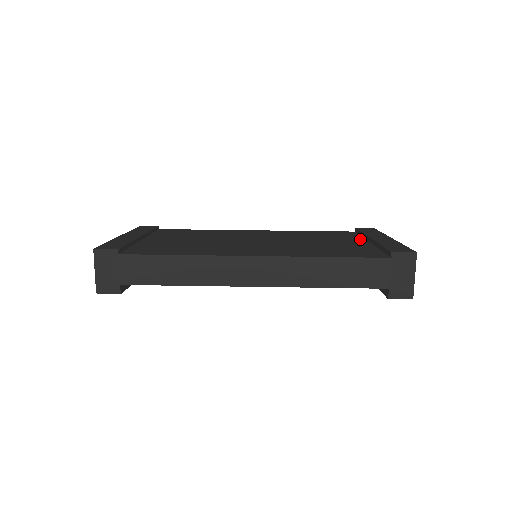
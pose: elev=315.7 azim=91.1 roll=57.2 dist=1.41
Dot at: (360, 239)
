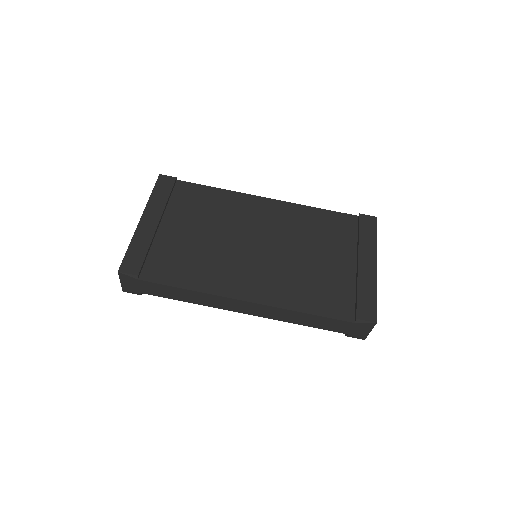
Dot at: (352, 251)
